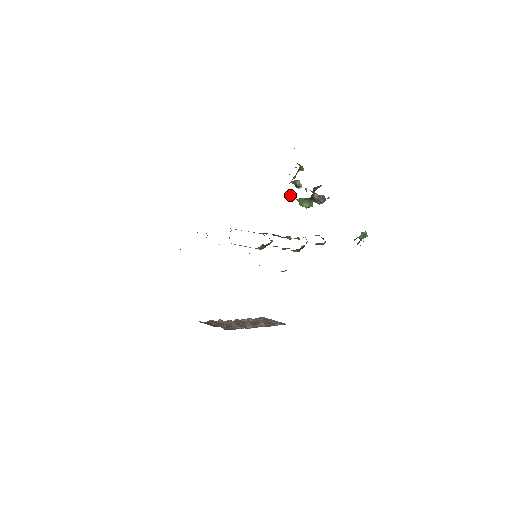
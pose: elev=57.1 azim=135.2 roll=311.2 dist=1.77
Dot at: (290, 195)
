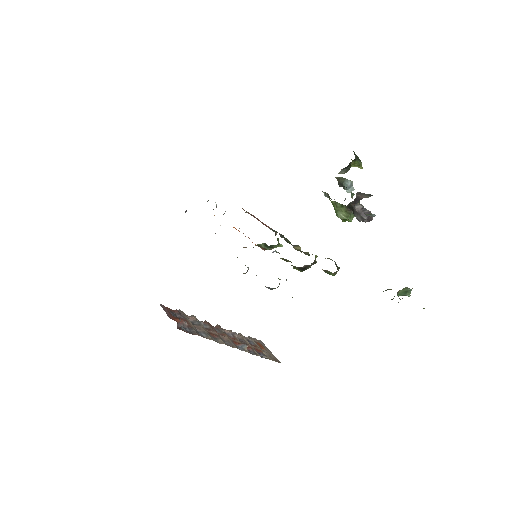
Dot at: (326, 193)
